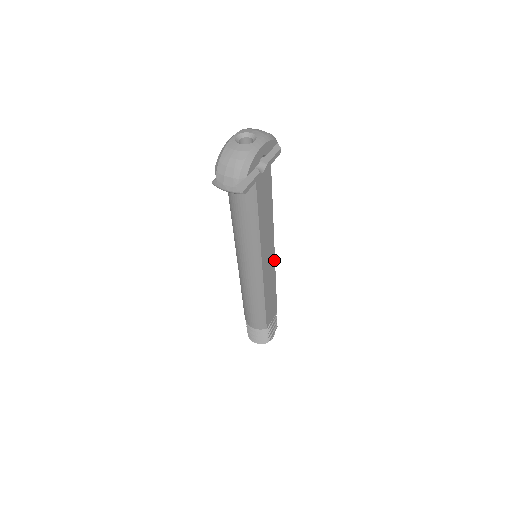
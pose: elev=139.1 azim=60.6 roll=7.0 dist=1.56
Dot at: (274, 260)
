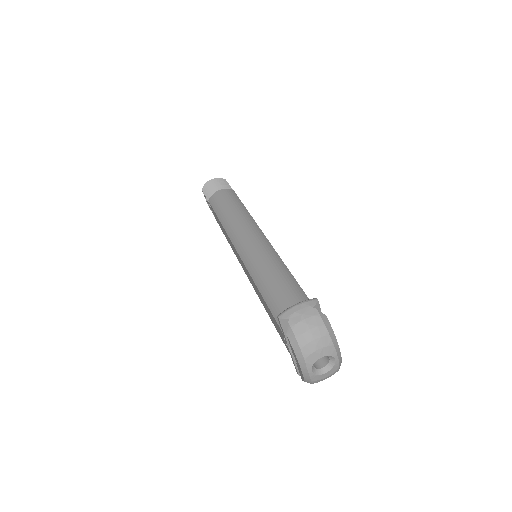
Dot at: (263, 234)
